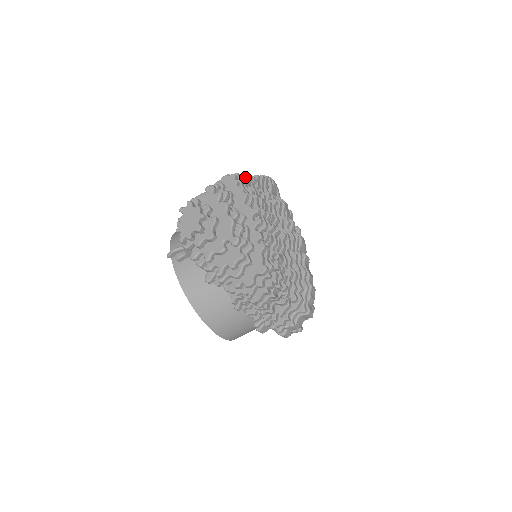
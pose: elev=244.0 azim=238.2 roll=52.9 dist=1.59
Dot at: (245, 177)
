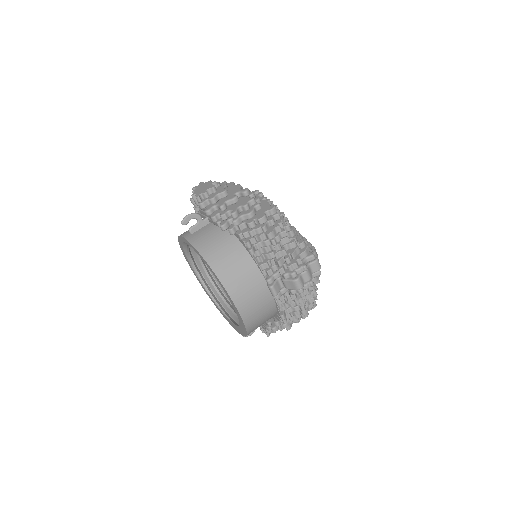
Dot at: occluded
